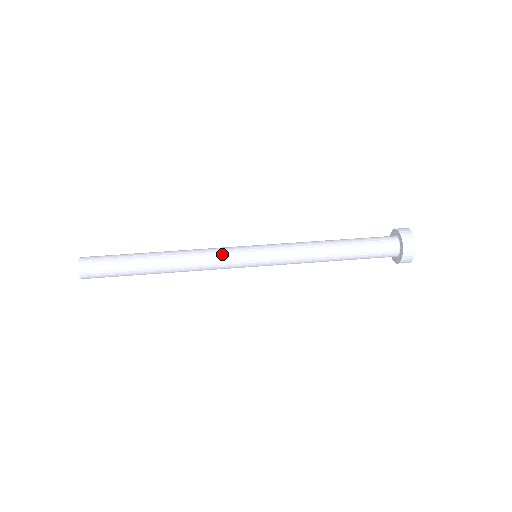
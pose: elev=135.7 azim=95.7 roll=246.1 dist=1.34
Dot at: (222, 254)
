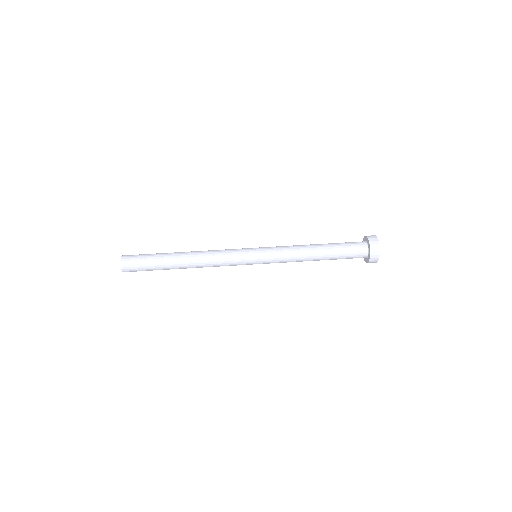
Dot at: (229, 251)
